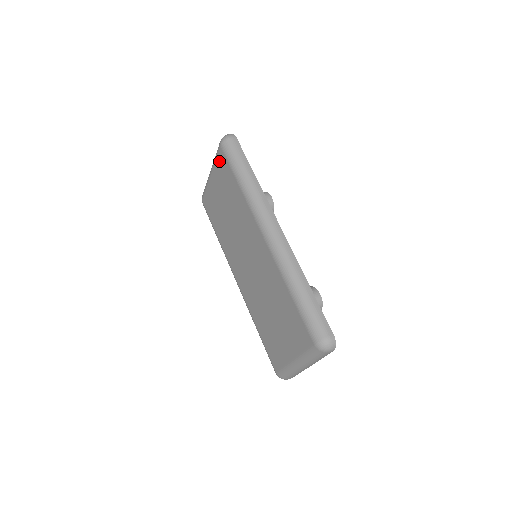
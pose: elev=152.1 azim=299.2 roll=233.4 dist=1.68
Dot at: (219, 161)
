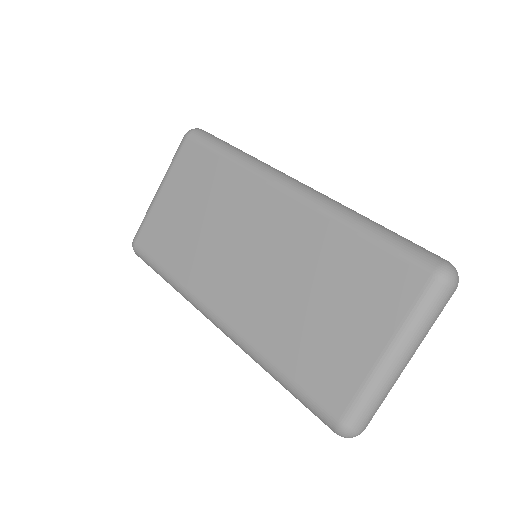
Dot at: (183, 157)
